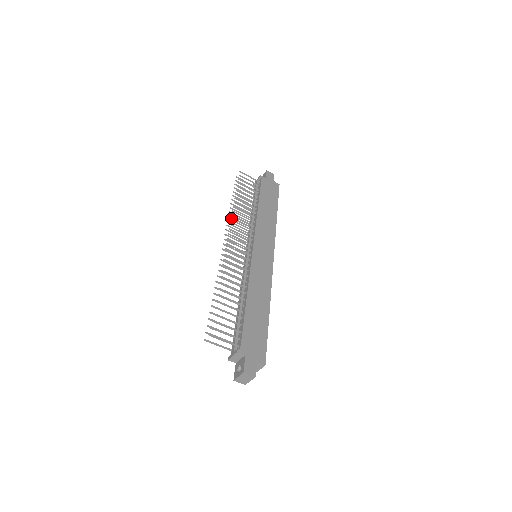
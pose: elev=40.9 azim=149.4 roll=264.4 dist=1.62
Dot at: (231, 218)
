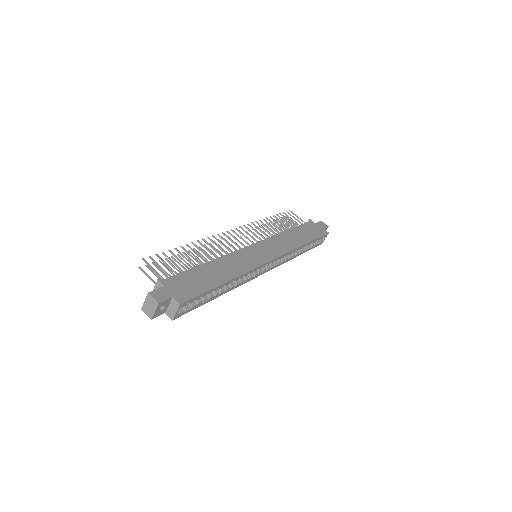
Dot at: occluded
